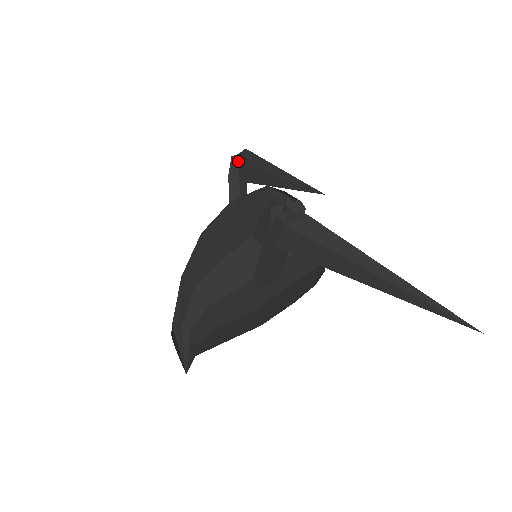
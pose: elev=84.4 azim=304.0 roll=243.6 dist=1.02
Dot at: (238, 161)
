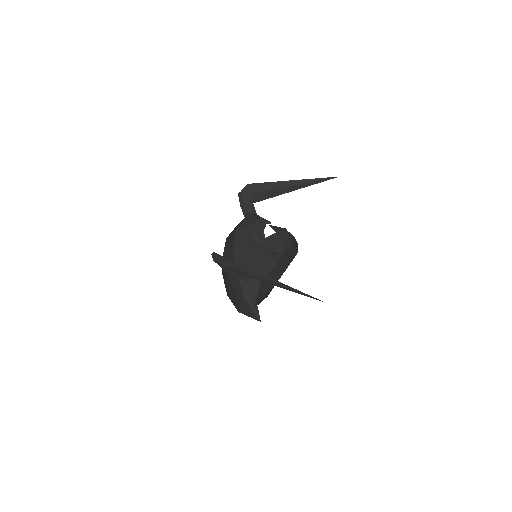
Dot at: (242, 196)
